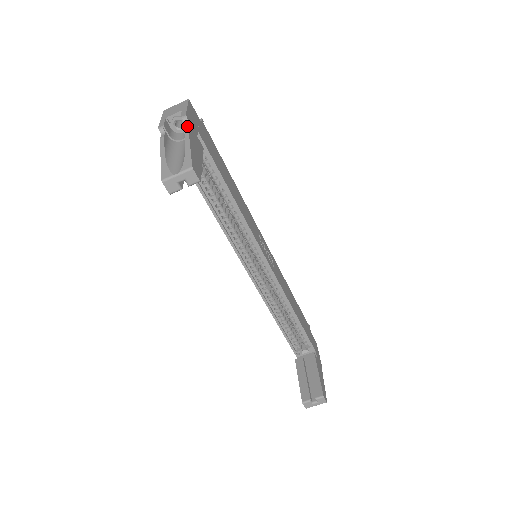
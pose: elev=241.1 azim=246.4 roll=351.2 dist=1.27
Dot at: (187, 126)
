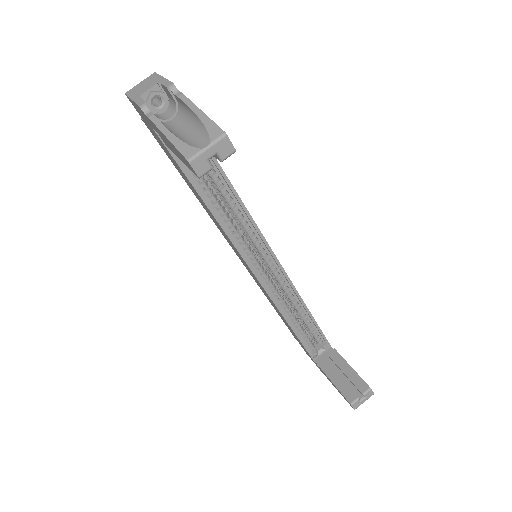
Dot at: (182, 94)
